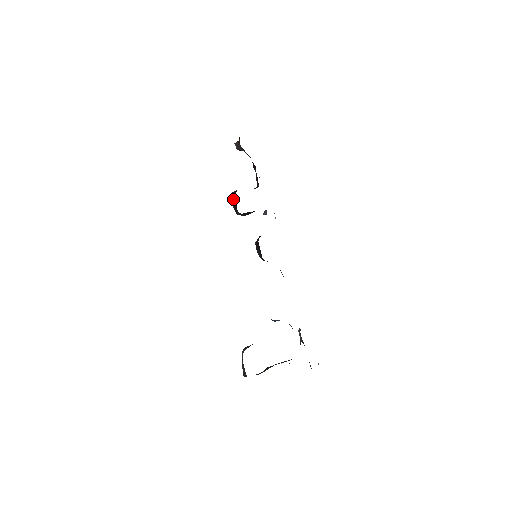
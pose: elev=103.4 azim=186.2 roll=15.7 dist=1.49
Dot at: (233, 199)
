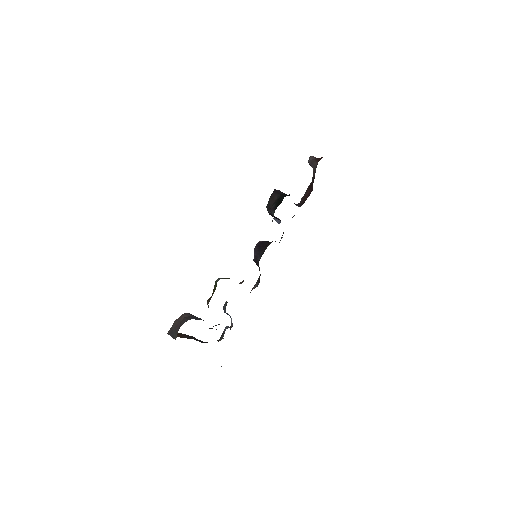
Dot at: (276, 197)
